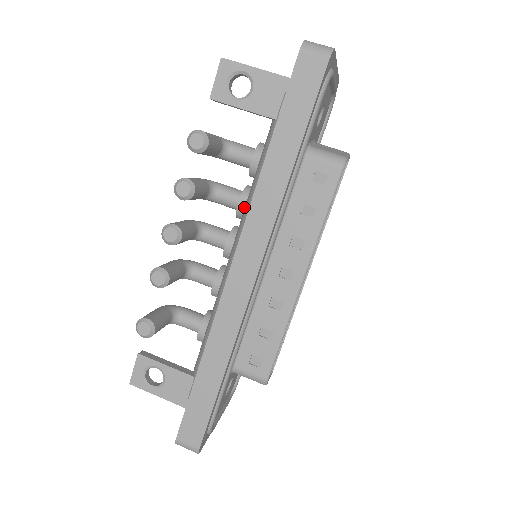
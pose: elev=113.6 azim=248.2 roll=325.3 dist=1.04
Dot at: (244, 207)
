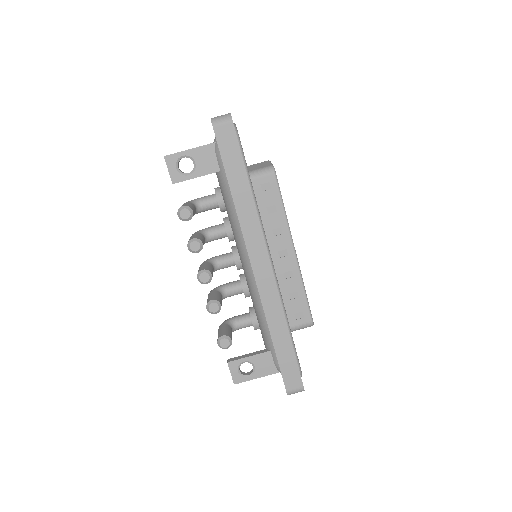
Dot at: (231, 232)
